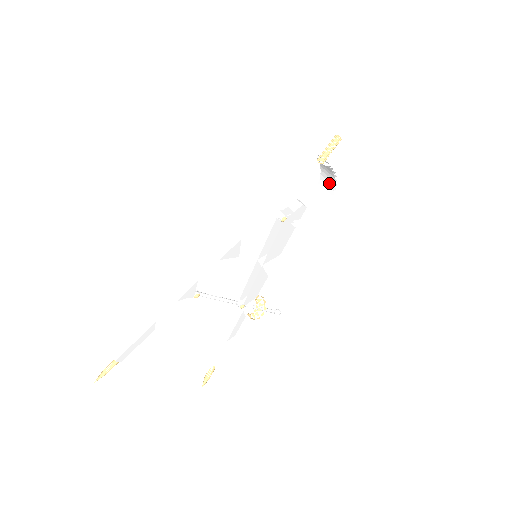
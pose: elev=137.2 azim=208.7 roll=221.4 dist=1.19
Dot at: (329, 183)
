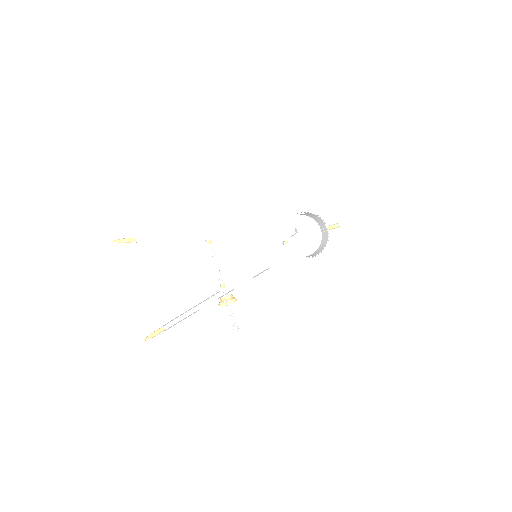
Dot at: (322, 247)
